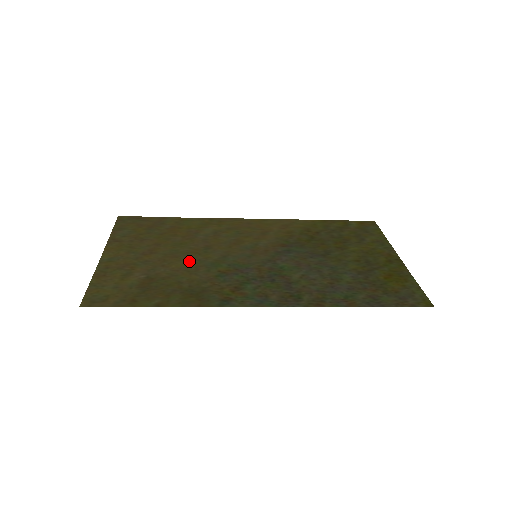
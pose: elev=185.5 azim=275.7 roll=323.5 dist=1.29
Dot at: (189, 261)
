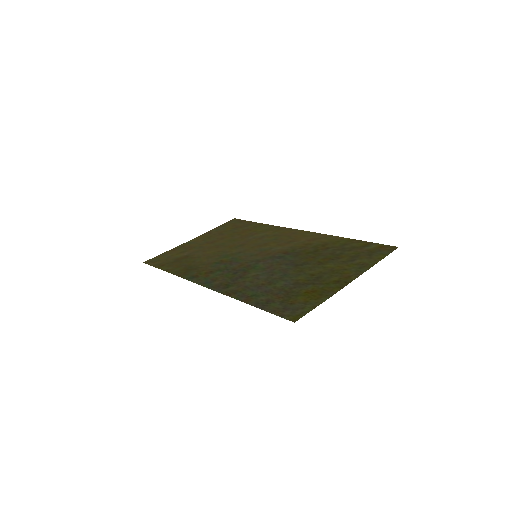
Dot at: (218, 251)
